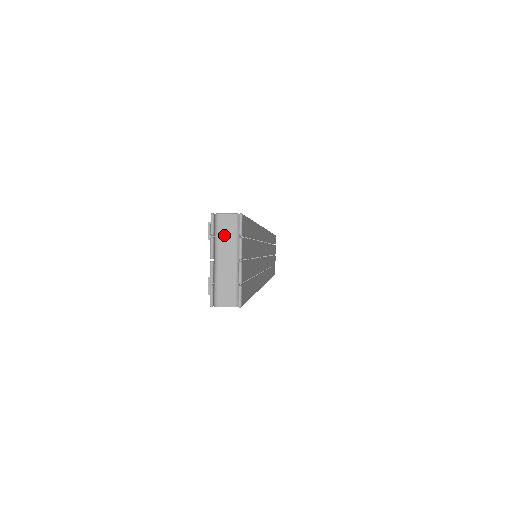
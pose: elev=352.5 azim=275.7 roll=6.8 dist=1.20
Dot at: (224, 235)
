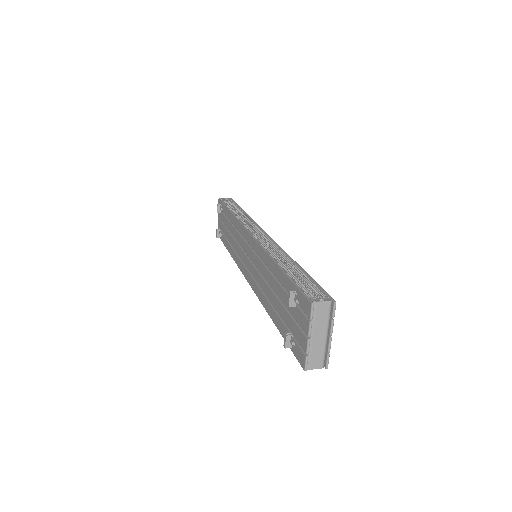
Dot at: (320, 318)
